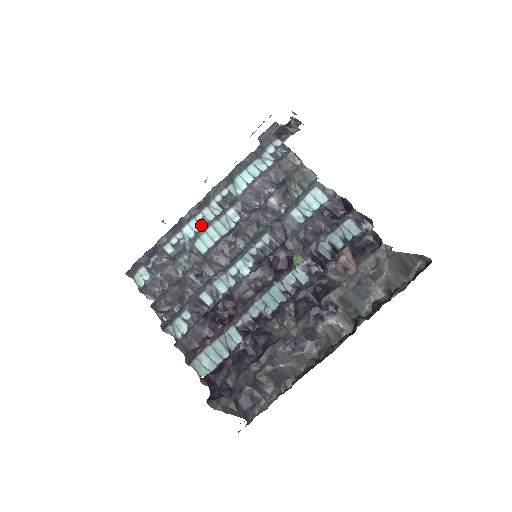
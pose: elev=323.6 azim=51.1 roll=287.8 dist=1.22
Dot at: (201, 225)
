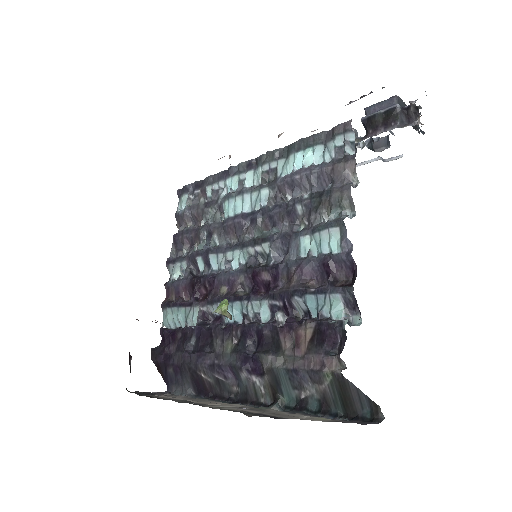
Dot at: (238, 187)
